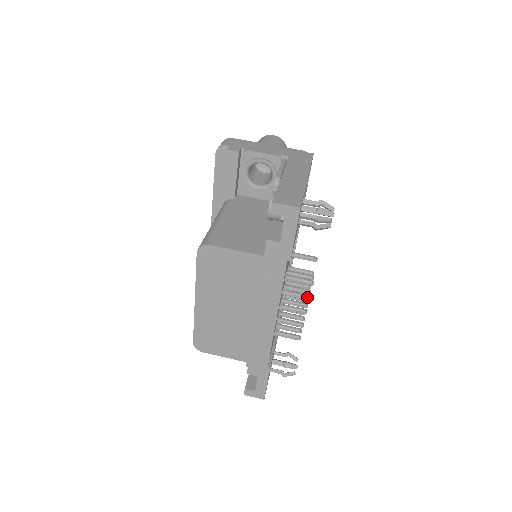
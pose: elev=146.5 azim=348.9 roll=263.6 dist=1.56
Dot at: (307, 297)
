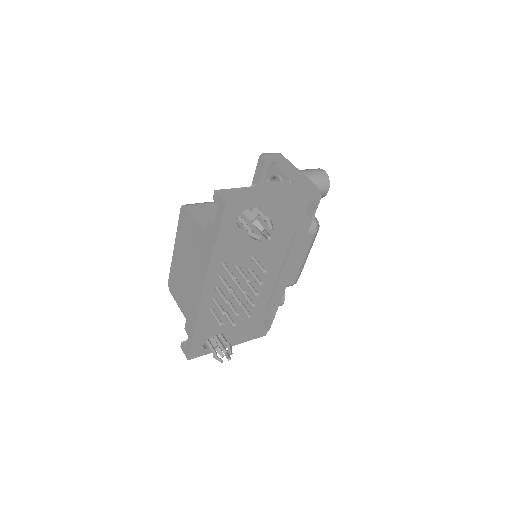
Dot at: (228, 289)
